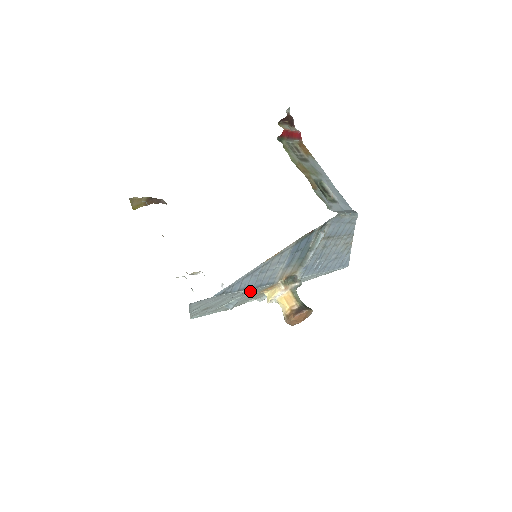
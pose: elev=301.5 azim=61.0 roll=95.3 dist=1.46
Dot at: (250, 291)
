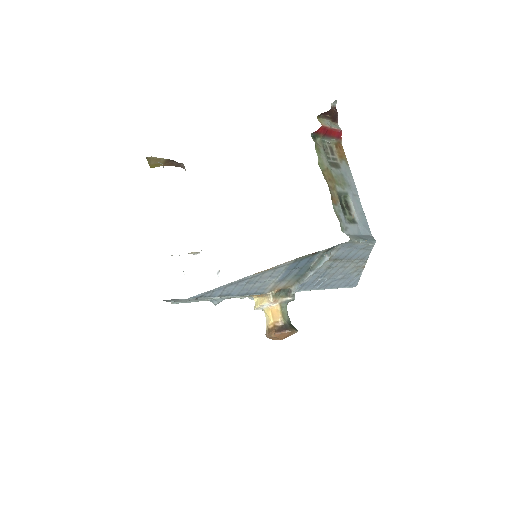
Dot at: occluded
